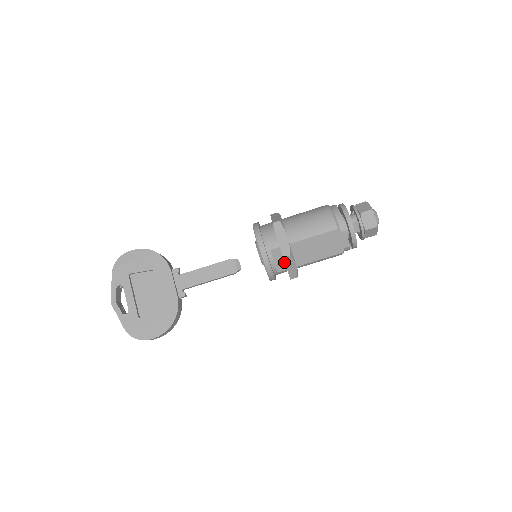
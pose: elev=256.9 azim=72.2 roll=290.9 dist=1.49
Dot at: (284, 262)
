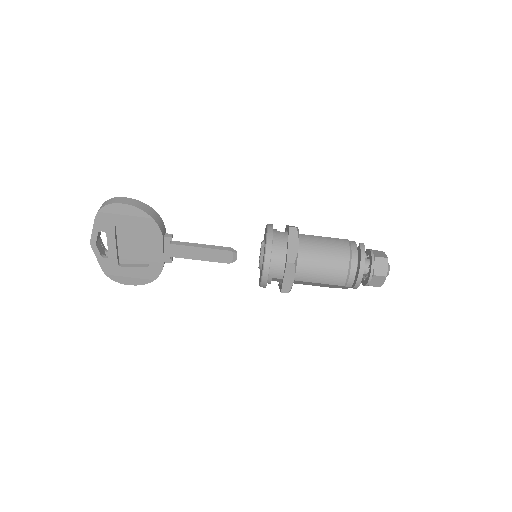
Dot at: (280, 281)
